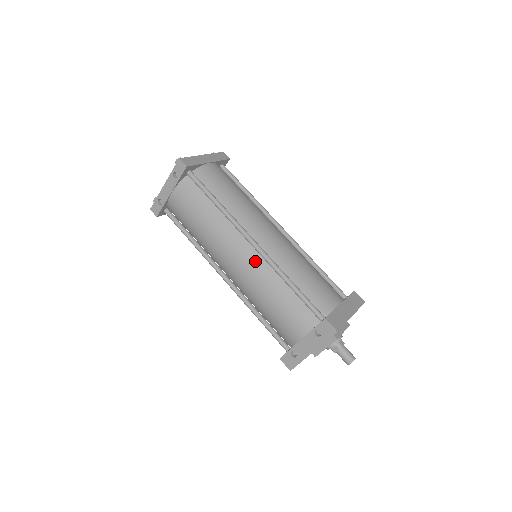
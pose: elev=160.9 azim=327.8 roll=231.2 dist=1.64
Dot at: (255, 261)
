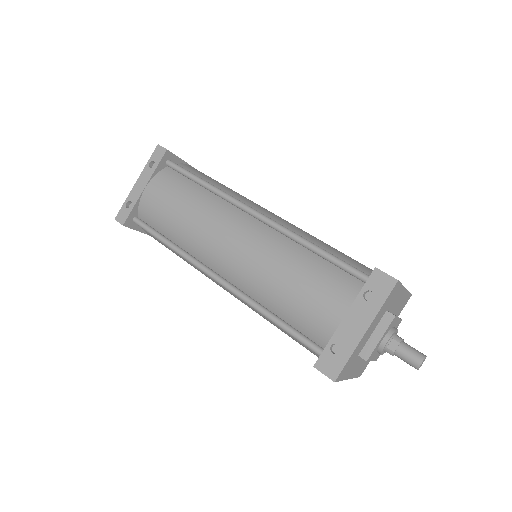
Dot at: (260, 233)
